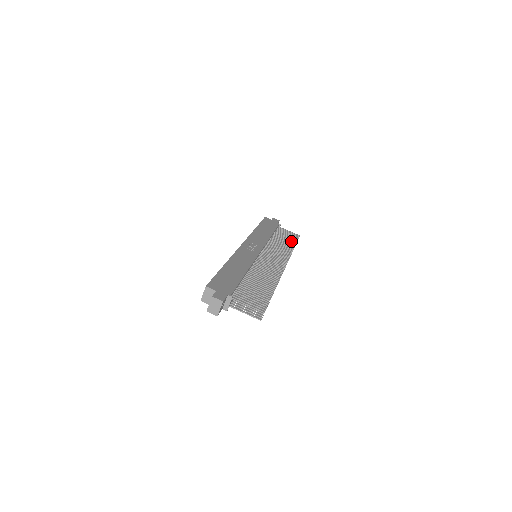
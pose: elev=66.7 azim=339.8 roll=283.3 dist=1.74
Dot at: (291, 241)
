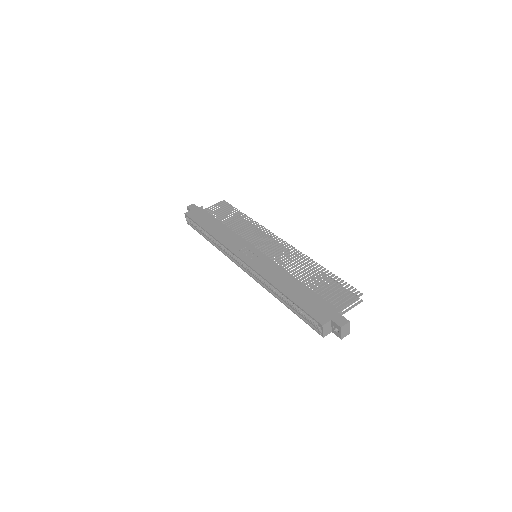
Dot at: (235, 213)
